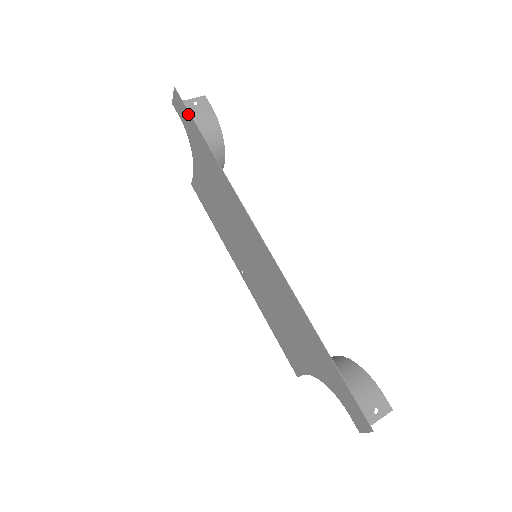
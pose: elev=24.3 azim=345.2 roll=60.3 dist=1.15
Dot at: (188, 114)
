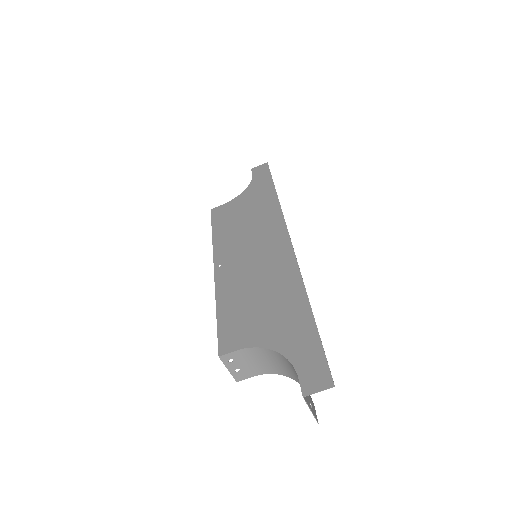
Dot at: (268, 174)
